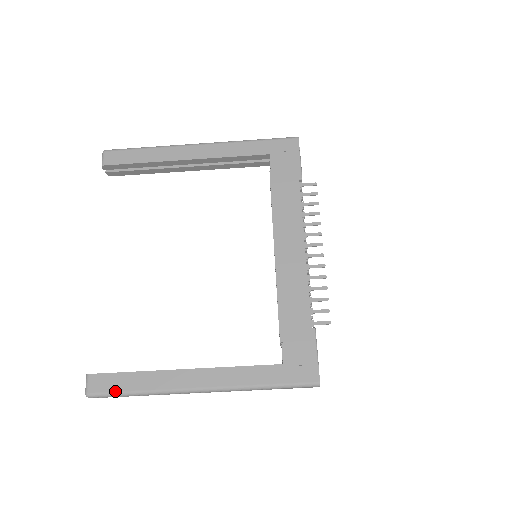
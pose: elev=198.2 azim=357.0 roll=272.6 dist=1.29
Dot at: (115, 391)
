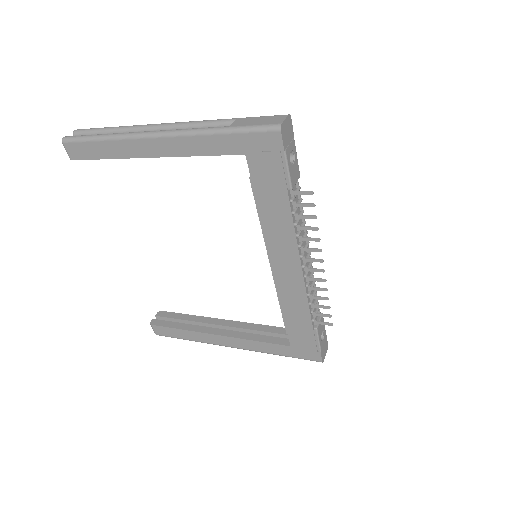
Dot at: (173, 337)
